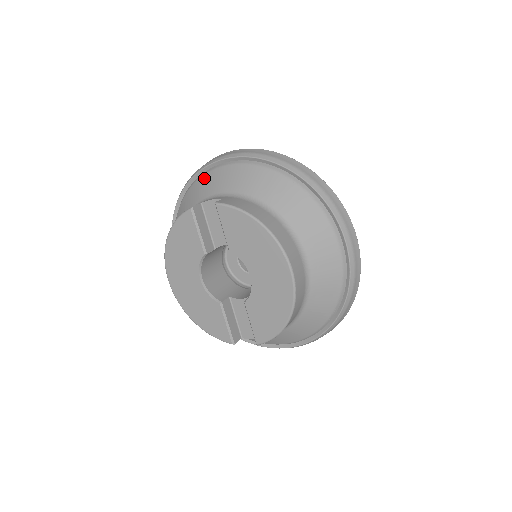
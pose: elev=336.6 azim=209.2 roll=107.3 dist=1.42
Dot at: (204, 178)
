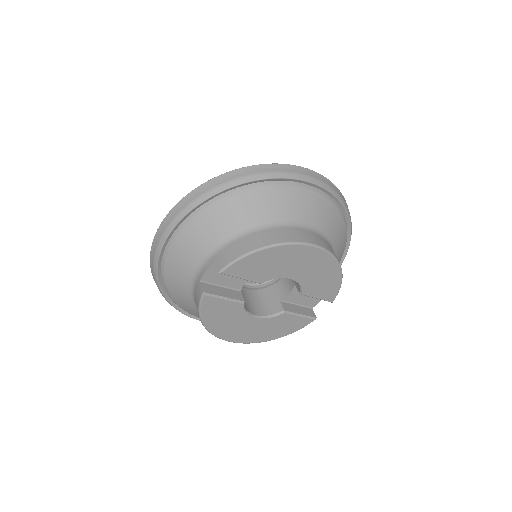
Dot at: (170, 262)
